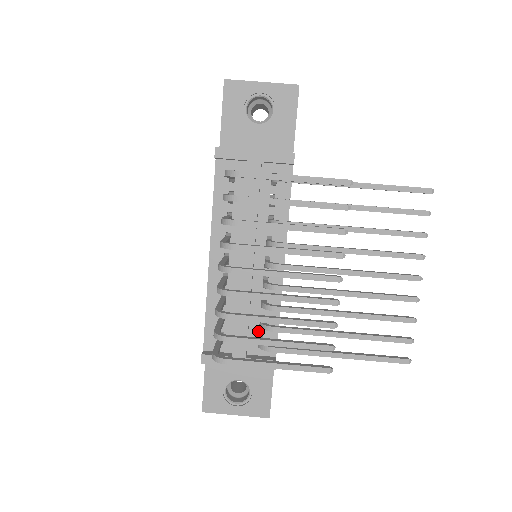
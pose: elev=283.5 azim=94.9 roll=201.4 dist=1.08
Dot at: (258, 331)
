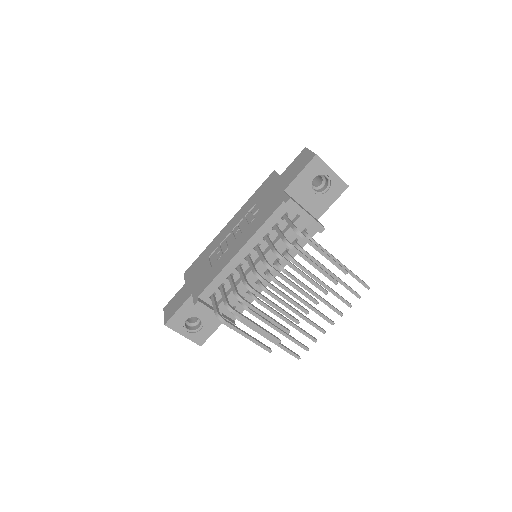
Dot at: (235, 303)
